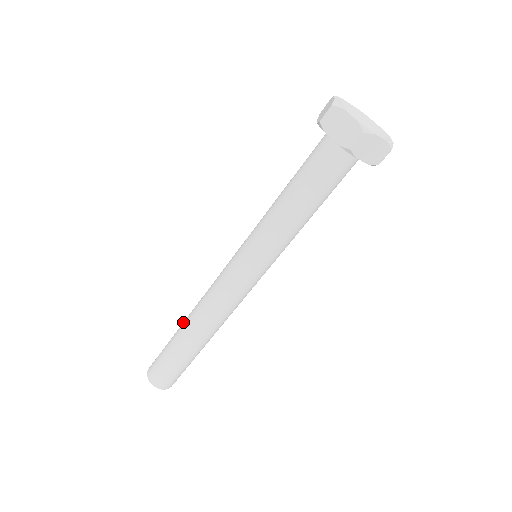
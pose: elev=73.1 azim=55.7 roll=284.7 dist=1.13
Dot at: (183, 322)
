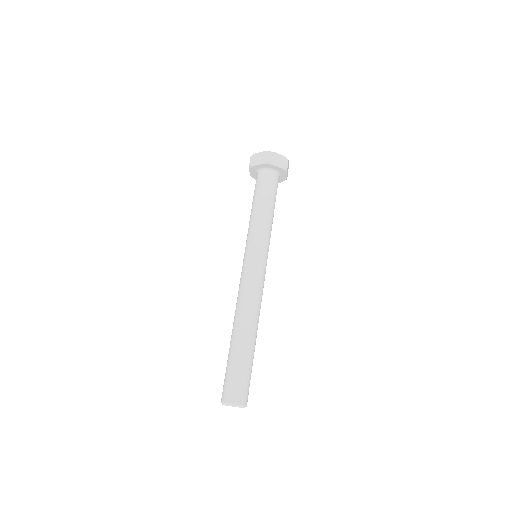
Dot at: (231, 335)
